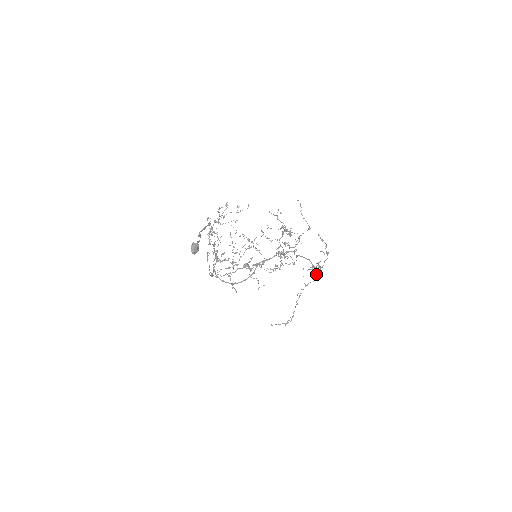
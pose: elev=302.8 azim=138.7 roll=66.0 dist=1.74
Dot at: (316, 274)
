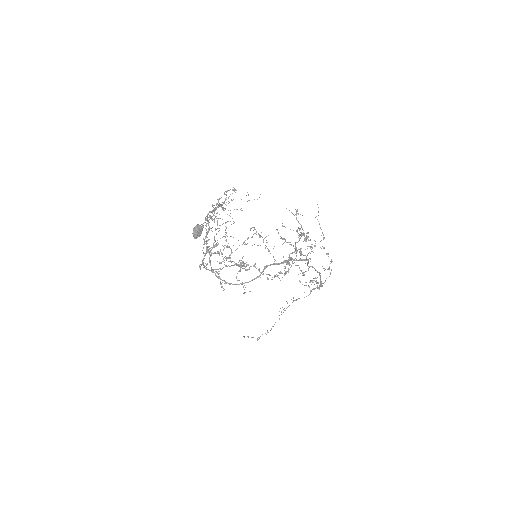
Dot at: (310, 290)
